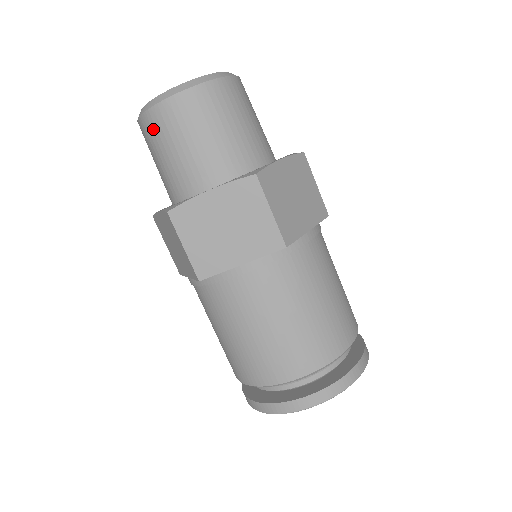
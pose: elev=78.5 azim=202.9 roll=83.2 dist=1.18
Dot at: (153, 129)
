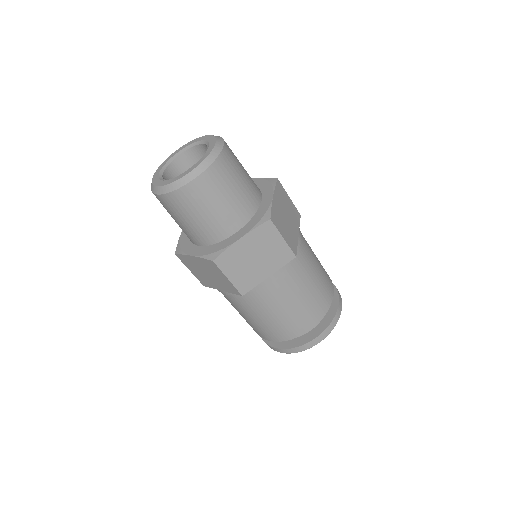
Dot at: occluded
